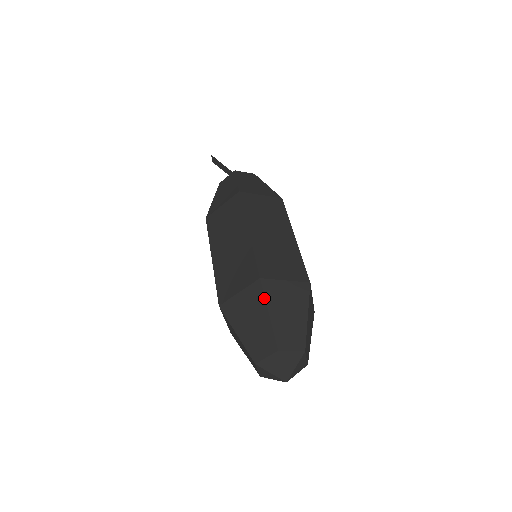
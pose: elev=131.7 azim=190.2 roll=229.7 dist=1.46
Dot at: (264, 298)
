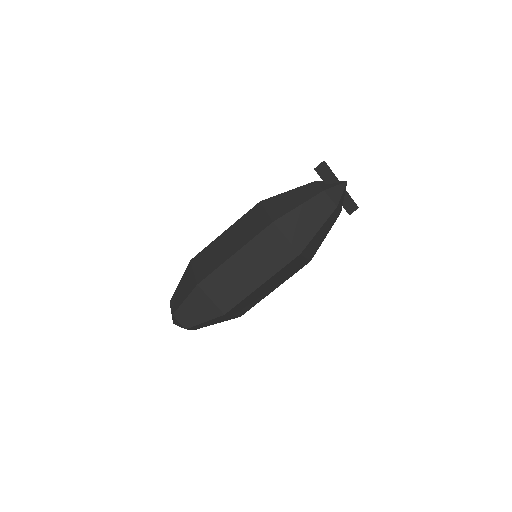
Dot at: (190, 293)
